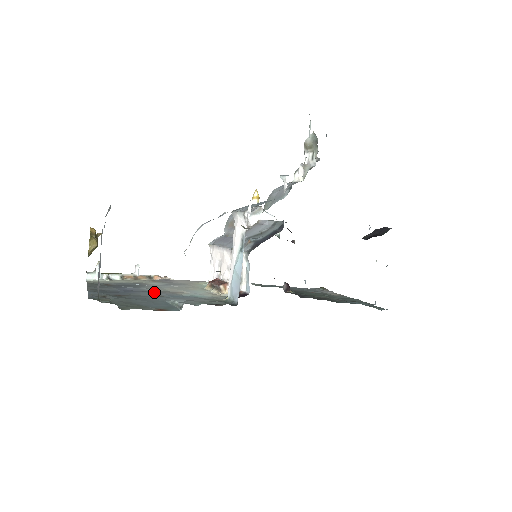
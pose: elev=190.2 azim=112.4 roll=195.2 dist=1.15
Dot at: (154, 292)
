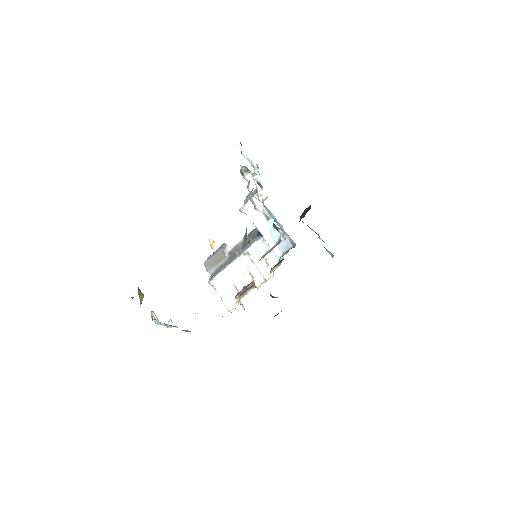
Dot at: occluded
